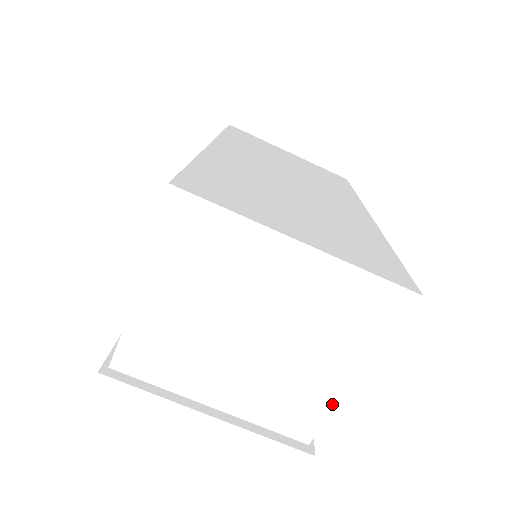
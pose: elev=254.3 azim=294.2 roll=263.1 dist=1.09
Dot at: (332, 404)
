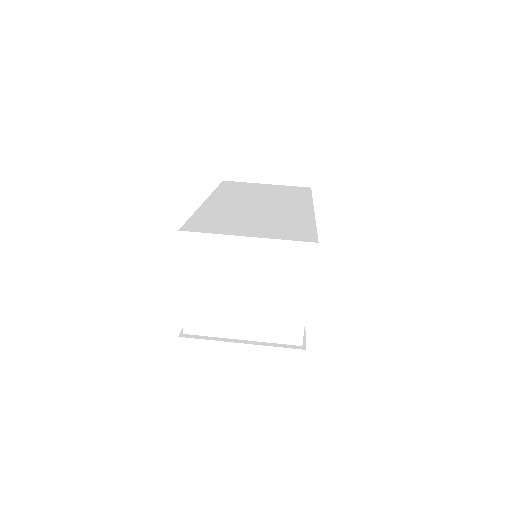
Dot at: (304, 318)
